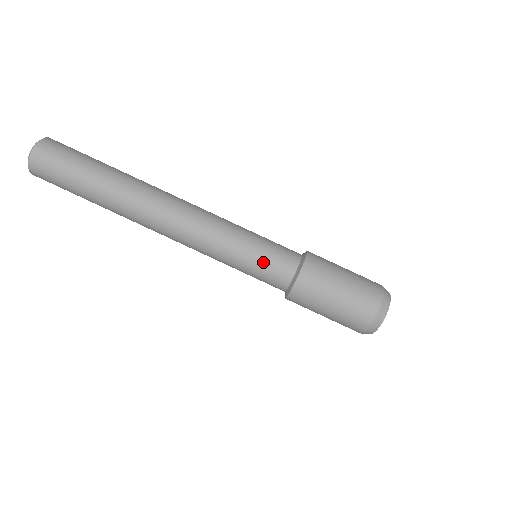
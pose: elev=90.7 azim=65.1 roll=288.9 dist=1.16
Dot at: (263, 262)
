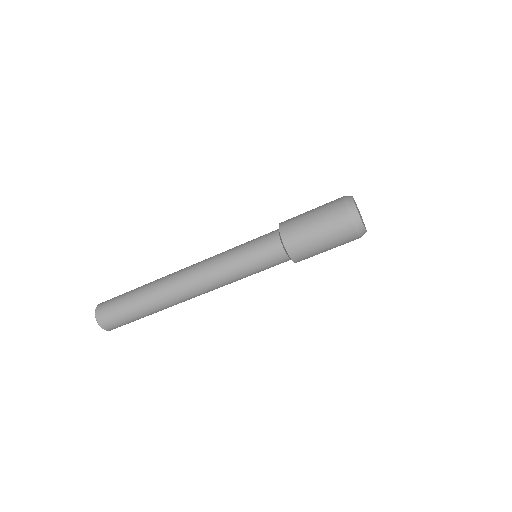
Dot at: (257, 253)
